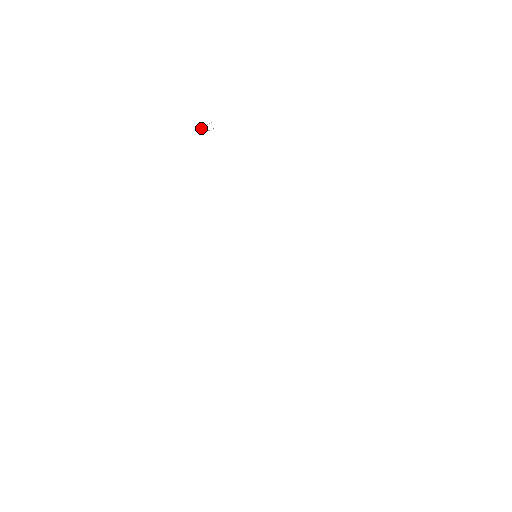
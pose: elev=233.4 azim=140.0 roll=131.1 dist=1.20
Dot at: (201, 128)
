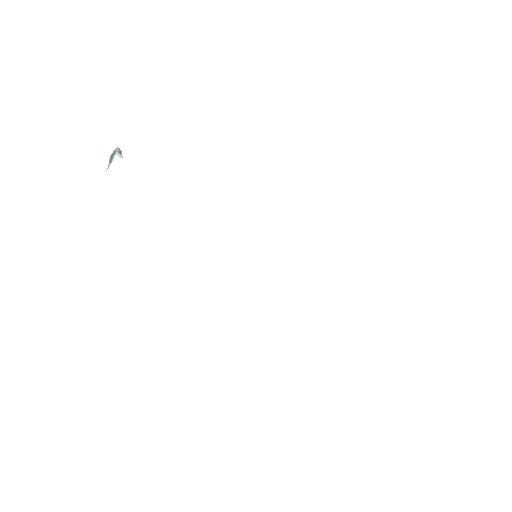
Dot at: occluded
